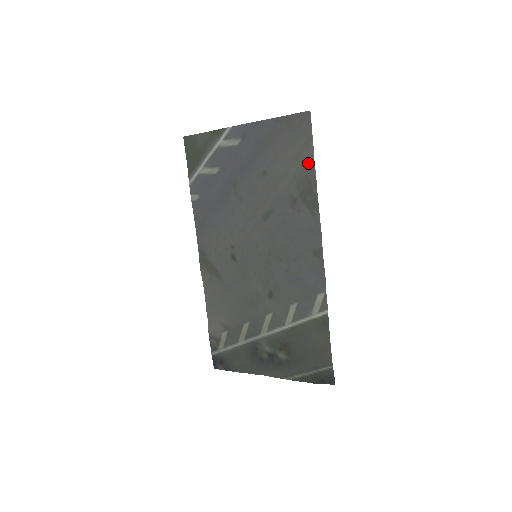
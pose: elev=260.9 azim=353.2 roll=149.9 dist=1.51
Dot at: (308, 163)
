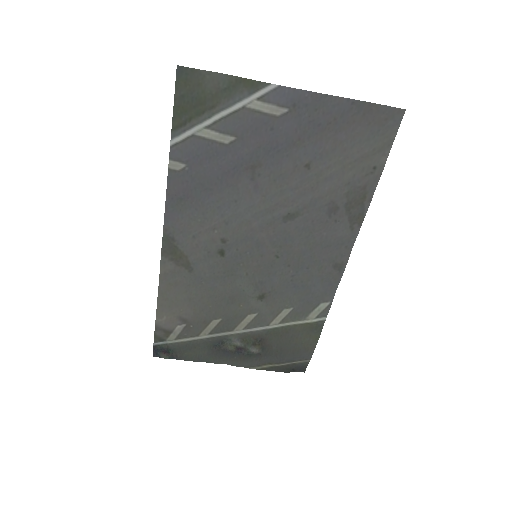
Dot at: (373, 173)
